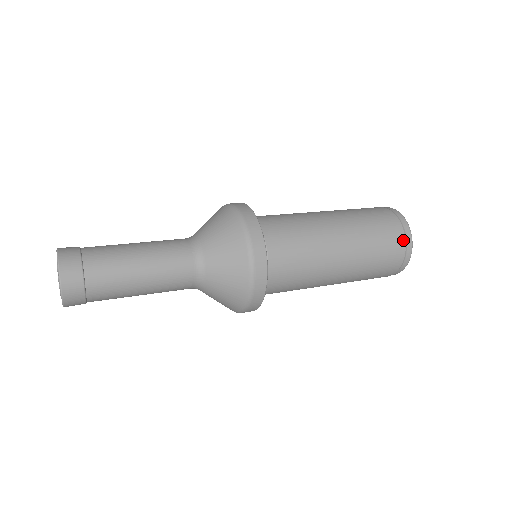
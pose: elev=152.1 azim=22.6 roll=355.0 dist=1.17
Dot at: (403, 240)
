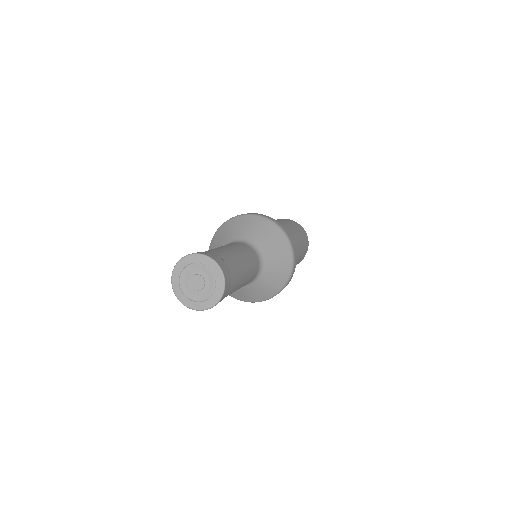
Dot at: (307, 240)
